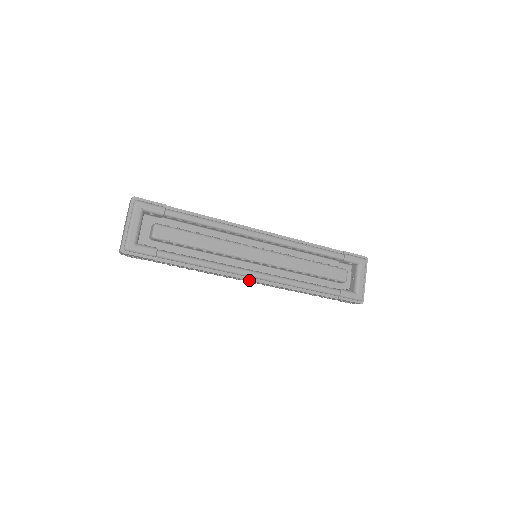
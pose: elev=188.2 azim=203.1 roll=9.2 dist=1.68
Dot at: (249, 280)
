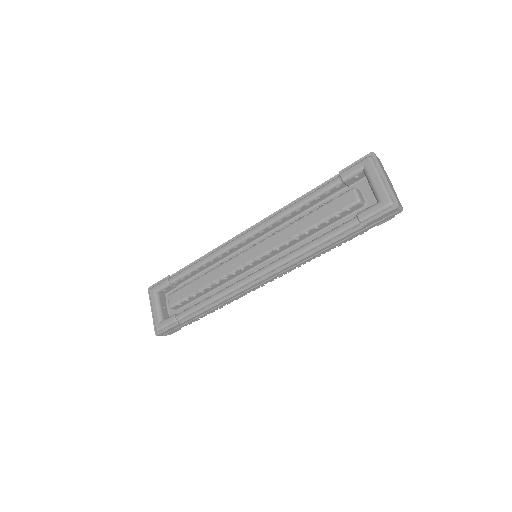
Dot at: (256, 284)
